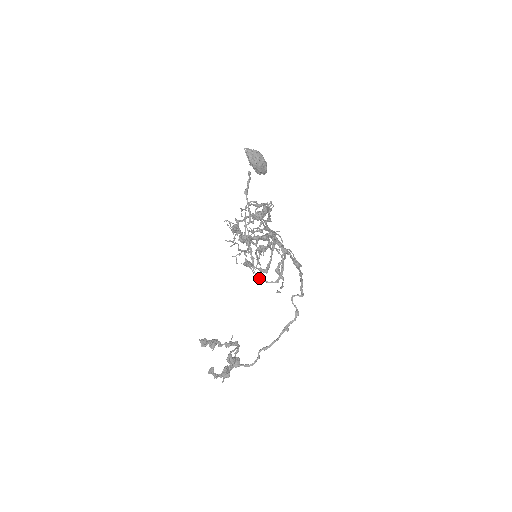
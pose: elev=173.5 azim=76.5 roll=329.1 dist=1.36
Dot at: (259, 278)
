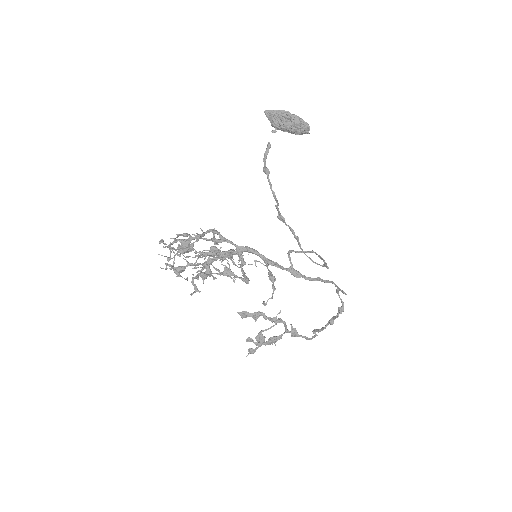
Dot at: occluded
